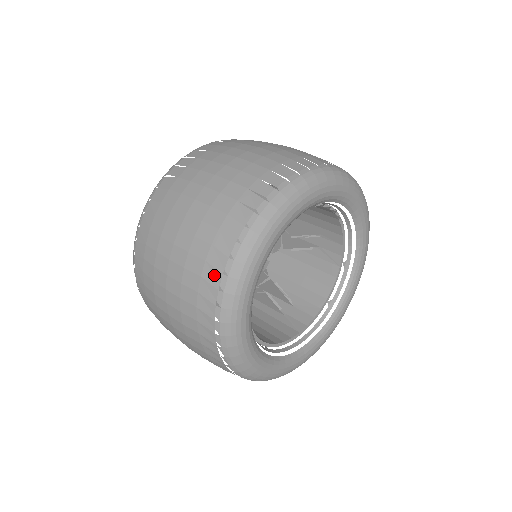
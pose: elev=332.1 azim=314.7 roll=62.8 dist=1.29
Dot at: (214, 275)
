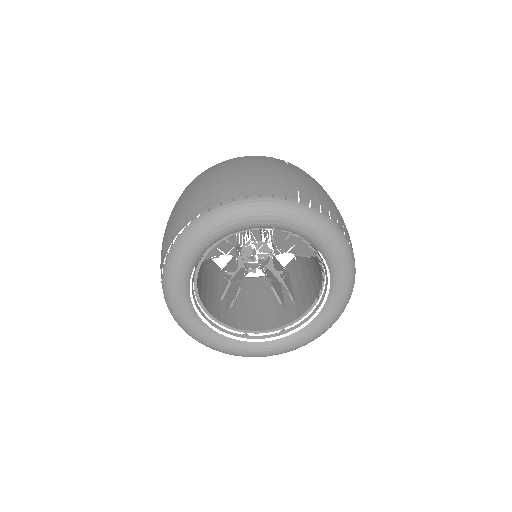
Dot at: (241, 193)
